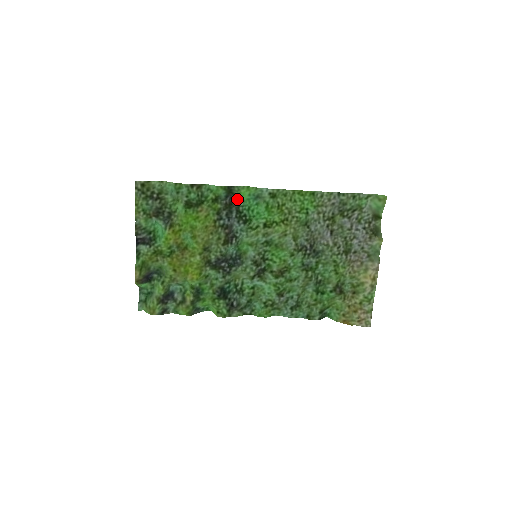
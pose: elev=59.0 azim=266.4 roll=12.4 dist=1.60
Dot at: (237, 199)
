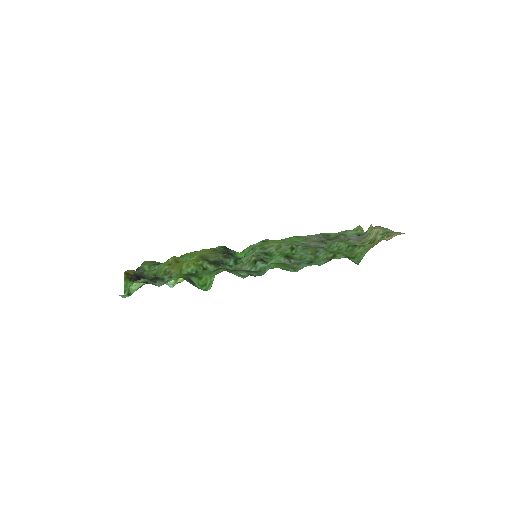
Dot at: (234, 255)
